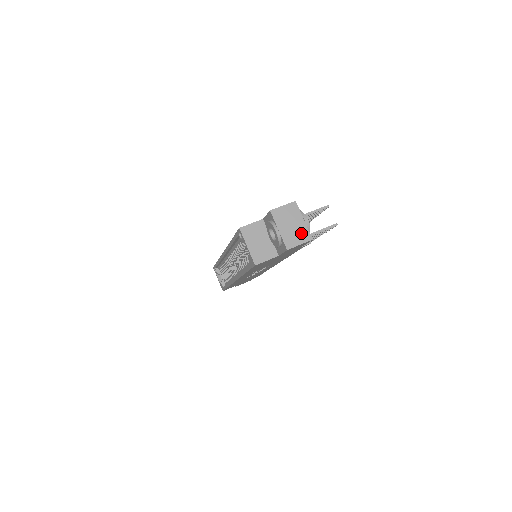
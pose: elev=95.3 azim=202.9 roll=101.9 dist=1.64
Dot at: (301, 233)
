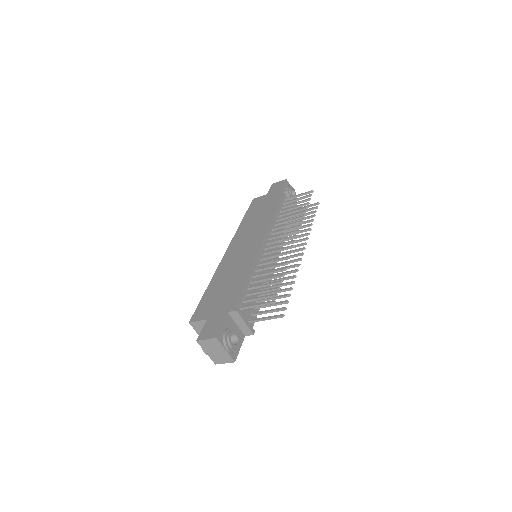
Dot at: (225, 357)
